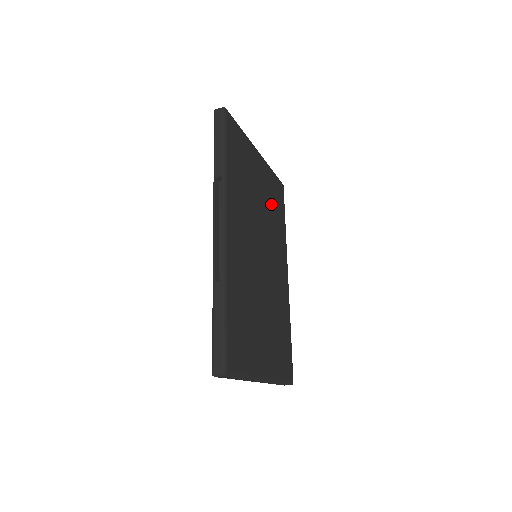
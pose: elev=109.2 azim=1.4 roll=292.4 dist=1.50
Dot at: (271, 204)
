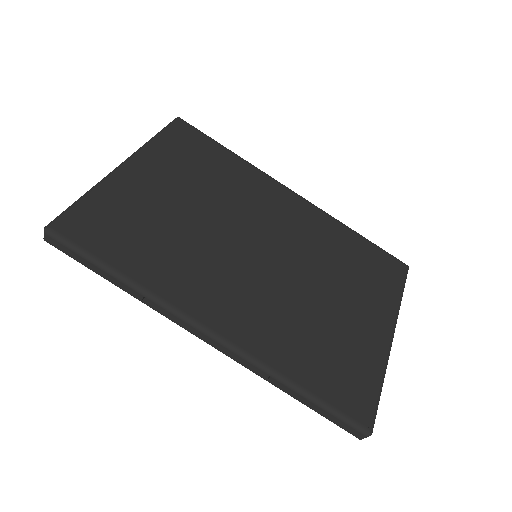
Dot at: (199, 177)
